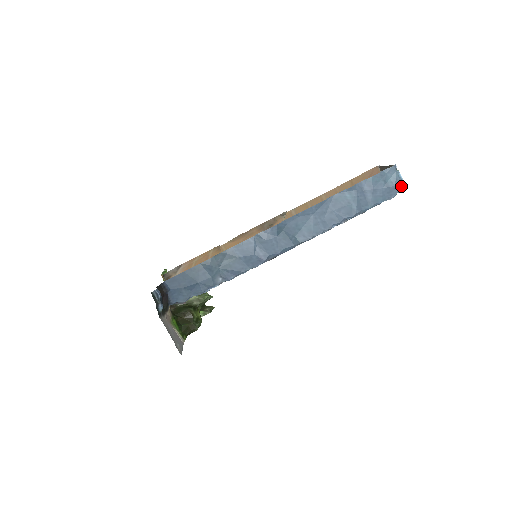
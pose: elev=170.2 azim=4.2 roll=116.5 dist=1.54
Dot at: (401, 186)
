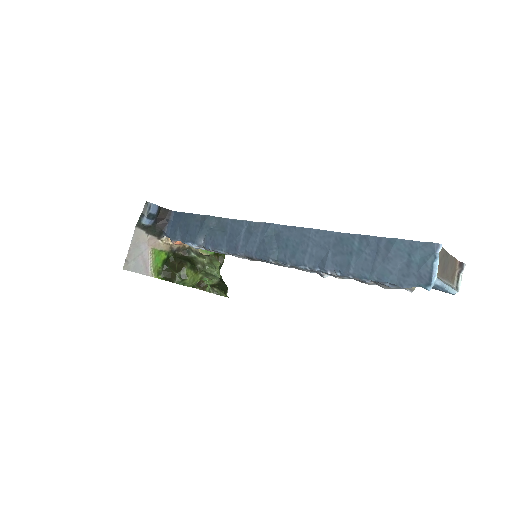
Dot at: (425, 278)
